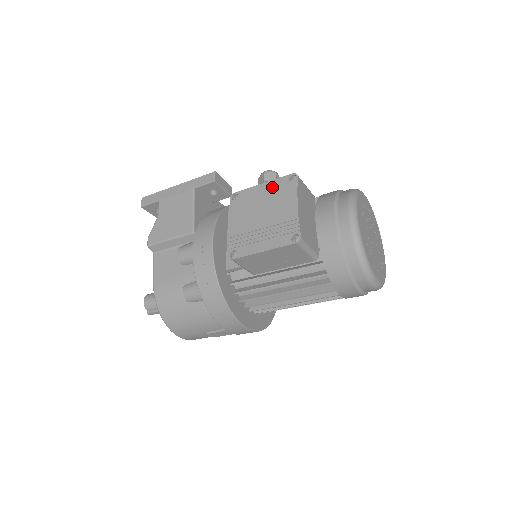
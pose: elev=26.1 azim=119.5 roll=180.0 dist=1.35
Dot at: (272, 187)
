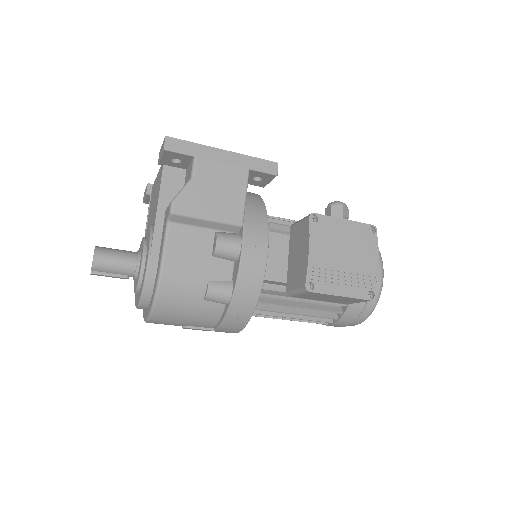
Dot at: (354, 229)
